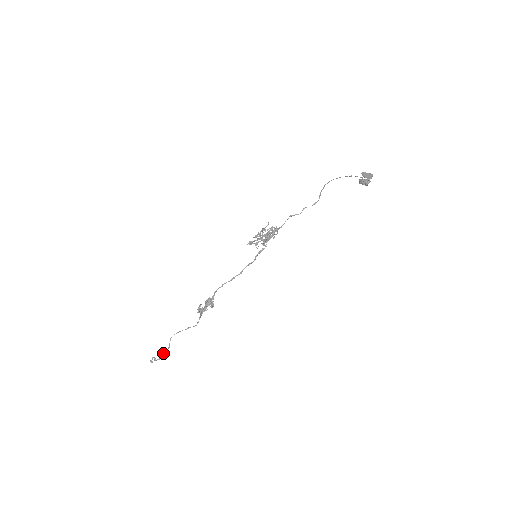
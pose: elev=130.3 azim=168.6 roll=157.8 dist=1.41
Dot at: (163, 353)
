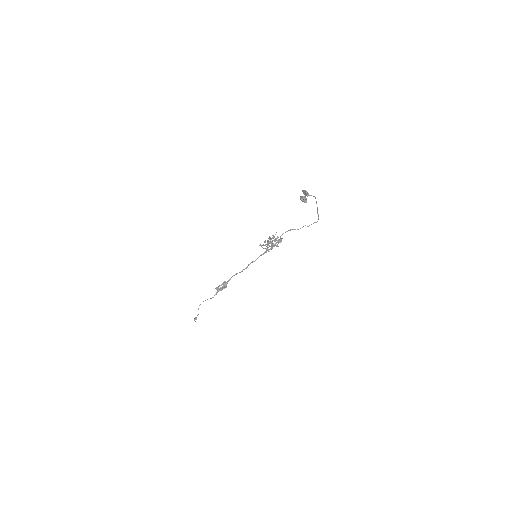
Dot at: (197, 315)
